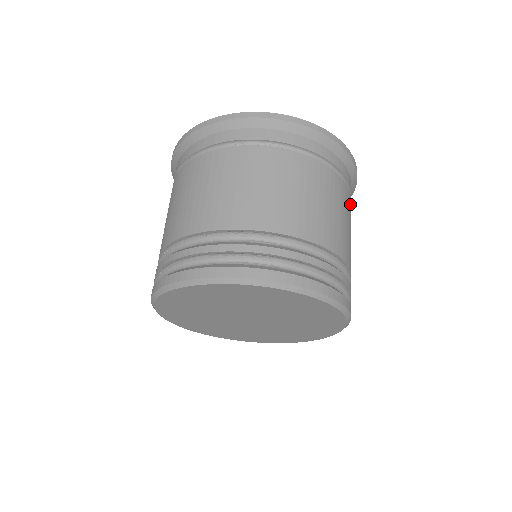
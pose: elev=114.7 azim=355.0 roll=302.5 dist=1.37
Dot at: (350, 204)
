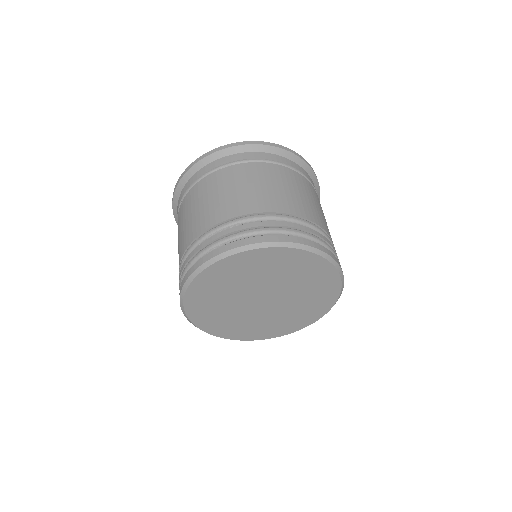
Dot at: (307, 184)
